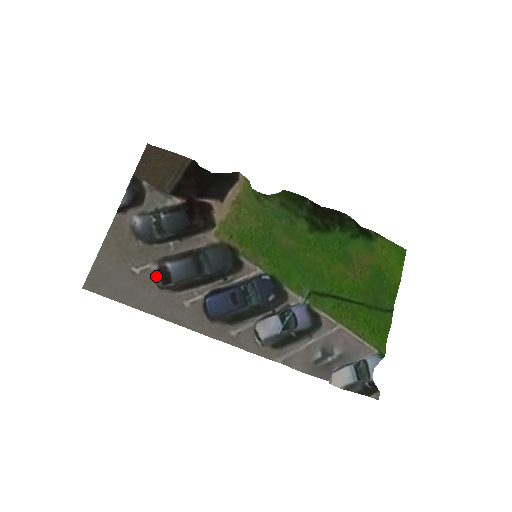
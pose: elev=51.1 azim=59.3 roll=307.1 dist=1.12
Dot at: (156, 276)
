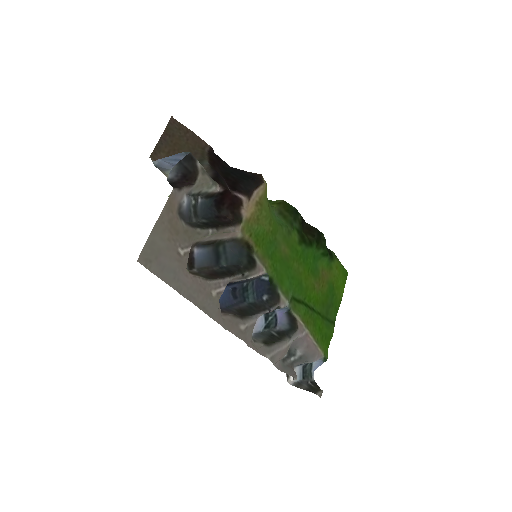
Dot at: occluded
